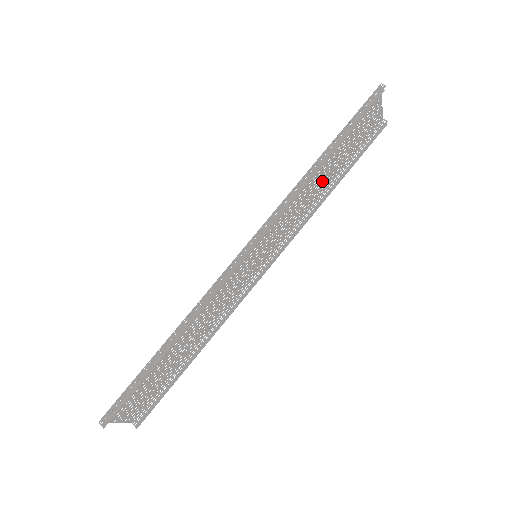
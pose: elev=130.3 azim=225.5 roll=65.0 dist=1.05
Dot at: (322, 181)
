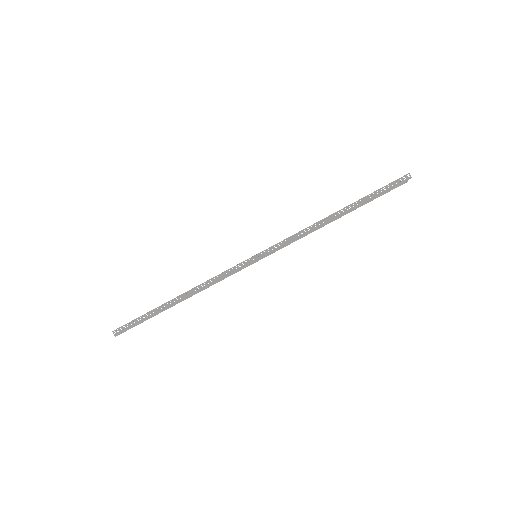
Dot at: occluded
